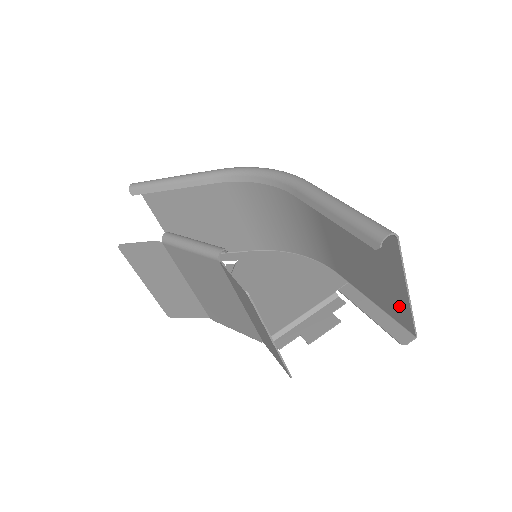
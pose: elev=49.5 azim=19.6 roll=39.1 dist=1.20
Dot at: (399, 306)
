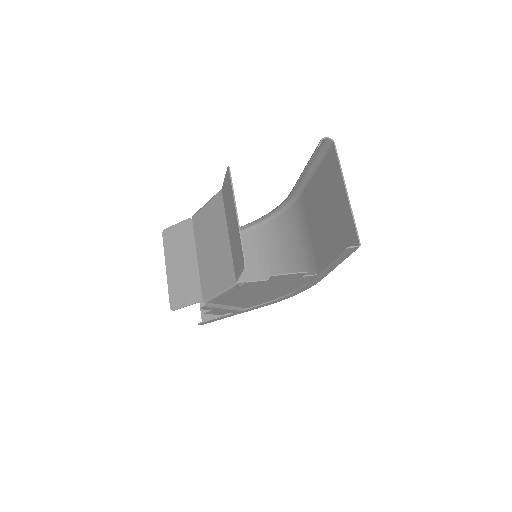
Dot at: (347, 224)
